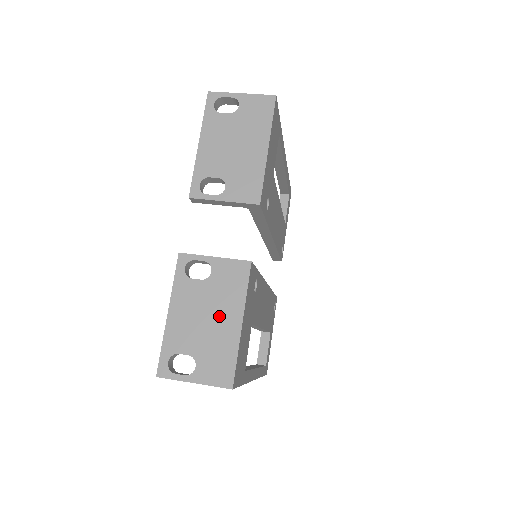
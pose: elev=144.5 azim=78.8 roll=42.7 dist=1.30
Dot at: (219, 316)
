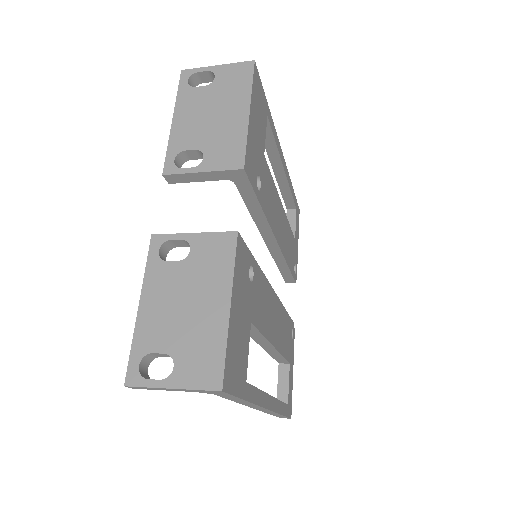
Dot at: (201, 300)
